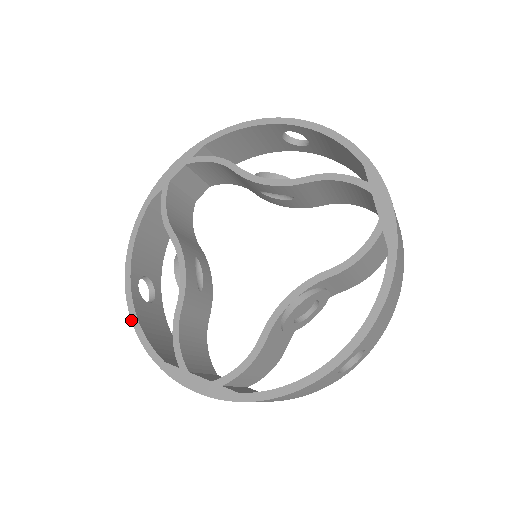
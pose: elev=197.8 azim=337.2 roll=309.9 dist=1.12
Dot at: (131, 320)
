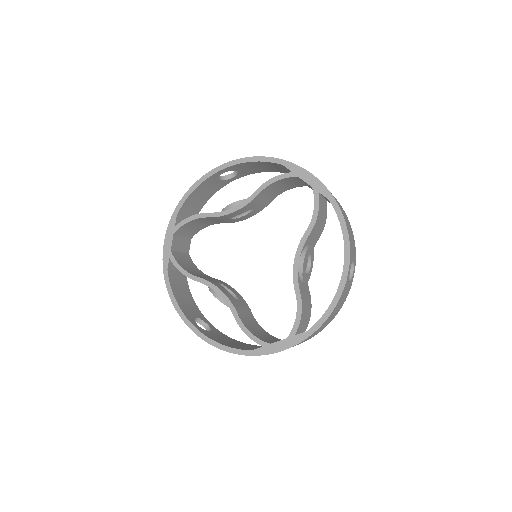
Dot at: occluded
